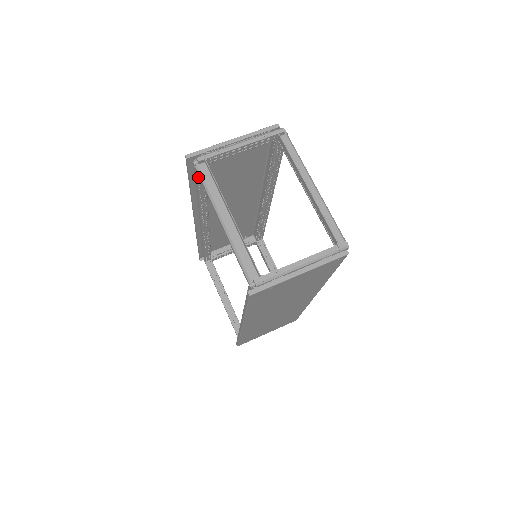
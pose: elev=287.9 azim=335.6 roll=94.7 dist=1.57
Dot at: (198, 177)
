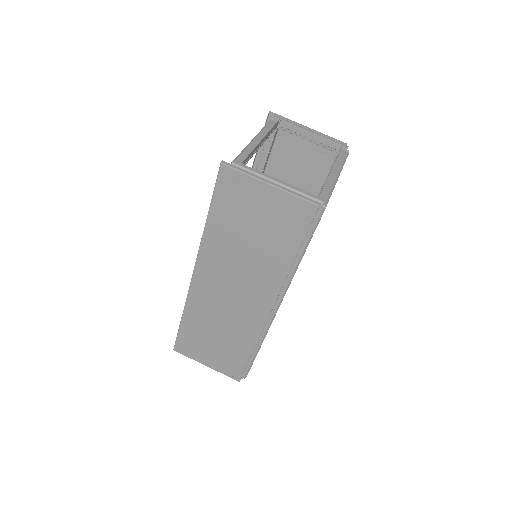
Dot at: occluded
